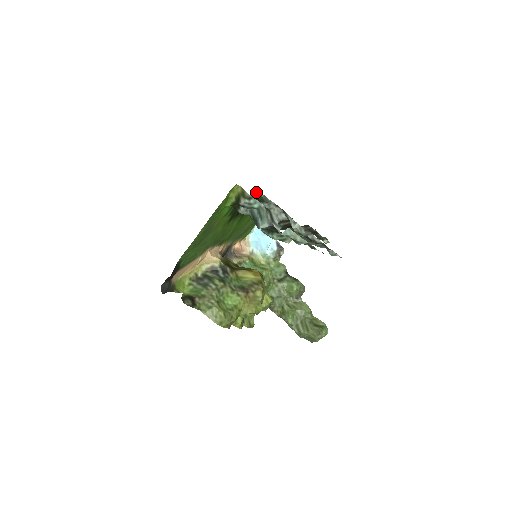
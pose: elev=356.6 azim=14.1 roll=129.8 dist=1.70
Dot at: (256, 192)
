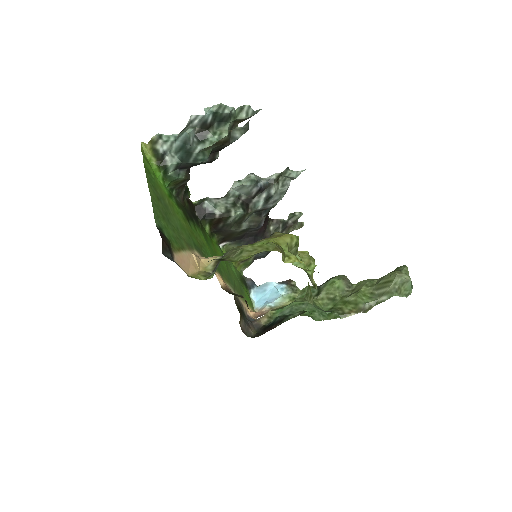
Dot at: occluded
